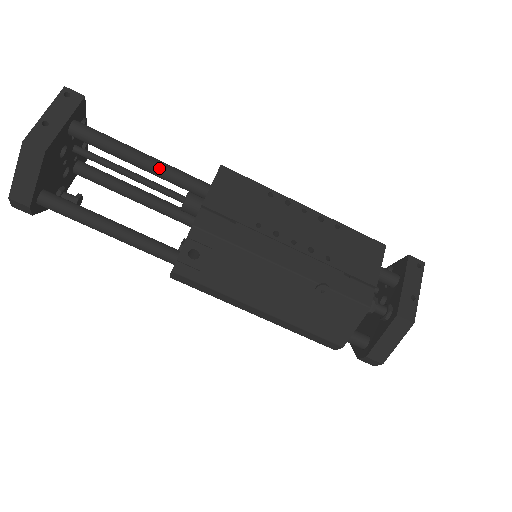
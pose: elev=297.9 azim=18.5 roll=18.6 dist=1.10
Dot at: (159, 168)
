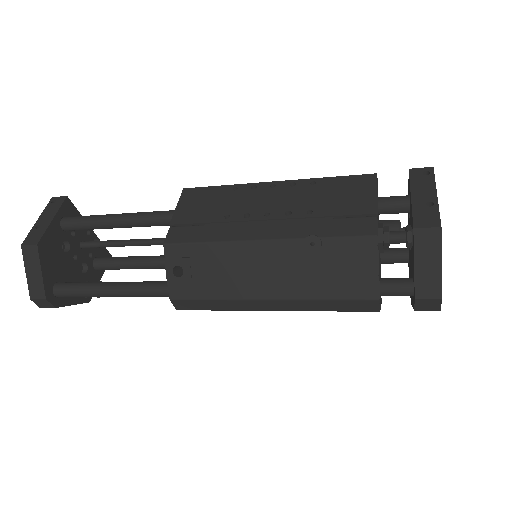
Dot at: (133, 218)
